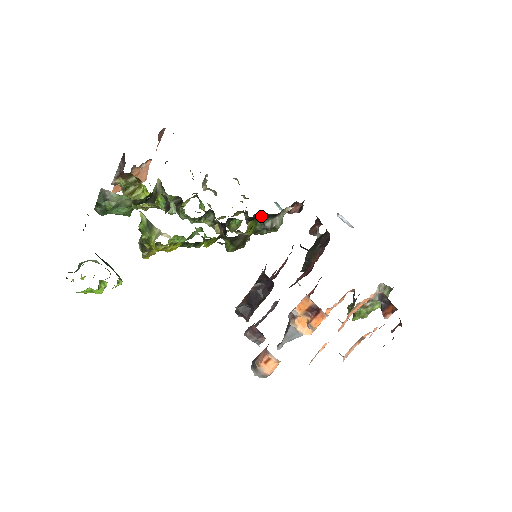
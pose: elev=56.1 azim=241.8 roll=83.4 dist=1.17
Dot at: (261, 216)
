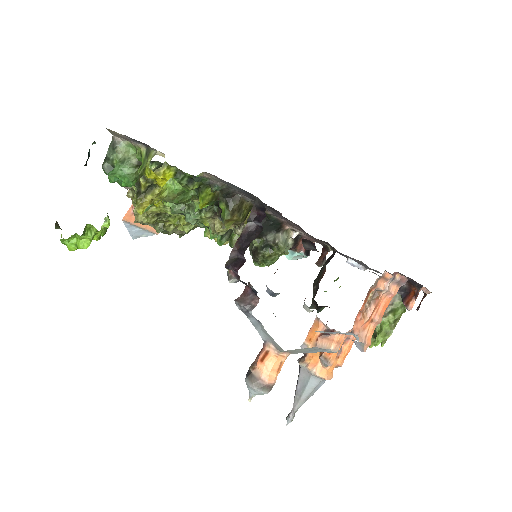
Dot at: (263, 224)
